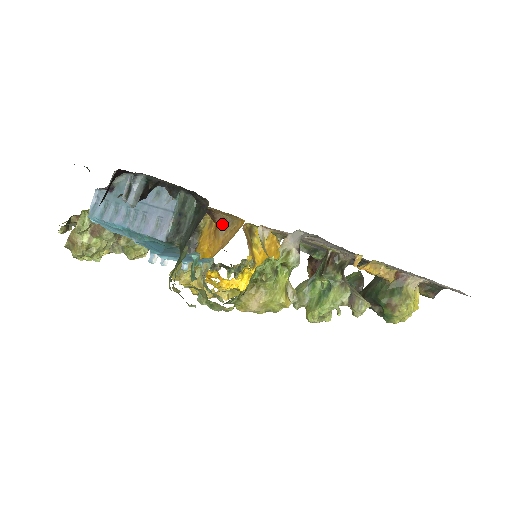
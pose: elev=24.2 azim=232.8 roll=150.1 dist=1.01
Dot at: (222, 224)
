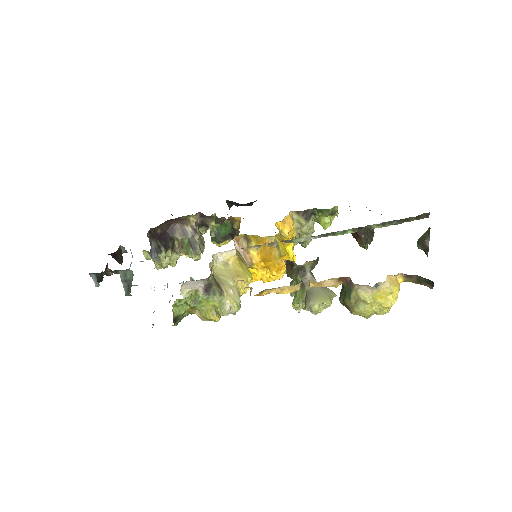
Dot at: occluded
